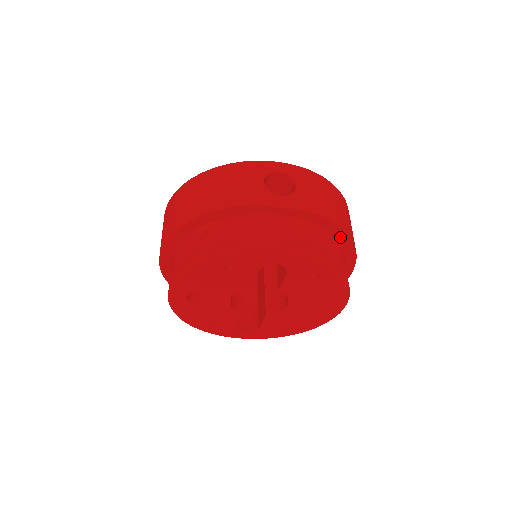
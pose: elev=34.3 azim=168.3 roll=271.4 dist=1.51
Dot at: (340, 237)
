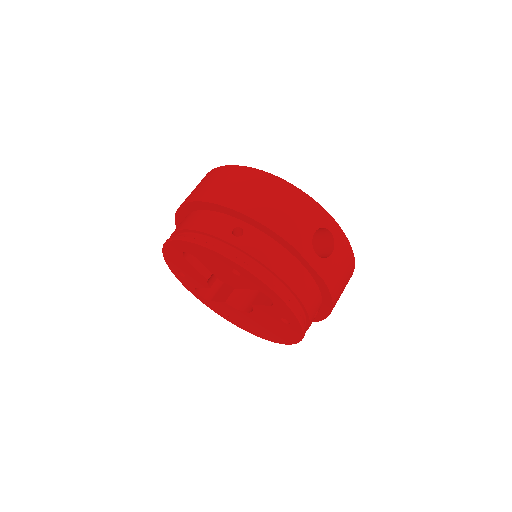
Dot at: (325, 306)
